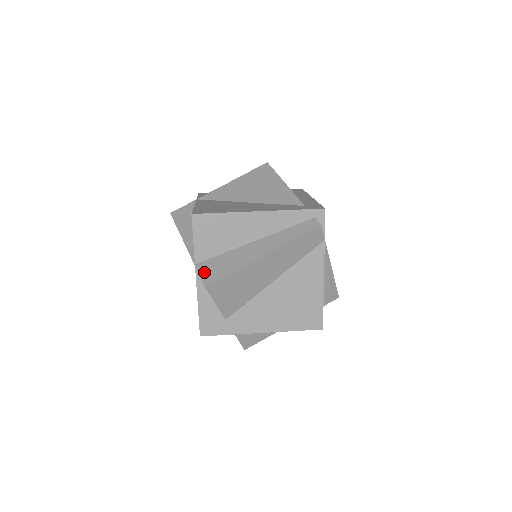
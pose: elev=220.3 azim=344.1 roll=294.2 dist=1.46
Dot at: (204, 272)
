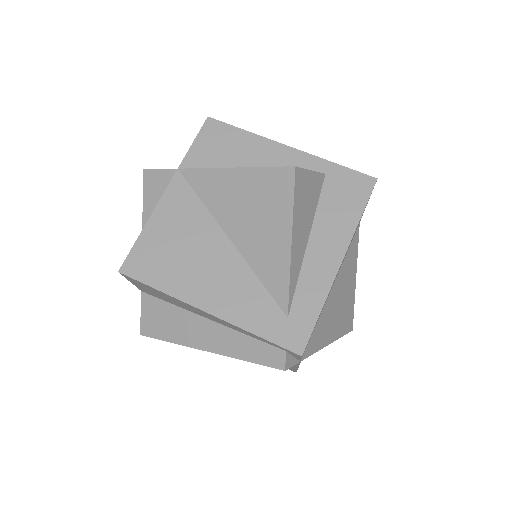
Dot at: (145, 312)
